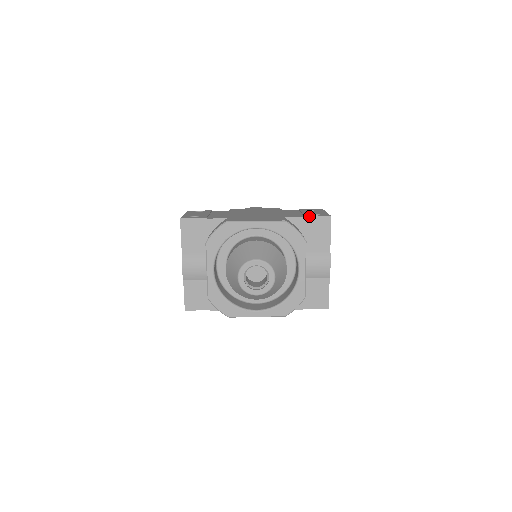
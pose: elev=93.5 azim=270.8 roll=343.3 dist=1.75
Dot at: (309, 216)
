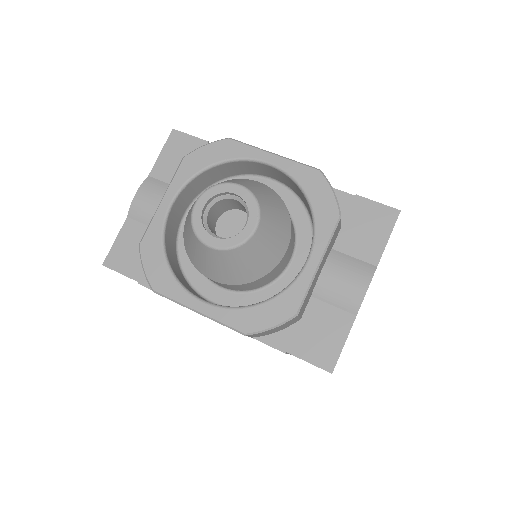
Dot at: (363, 197)
